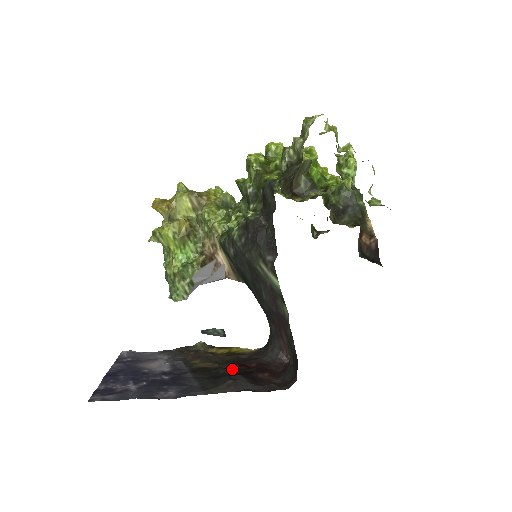
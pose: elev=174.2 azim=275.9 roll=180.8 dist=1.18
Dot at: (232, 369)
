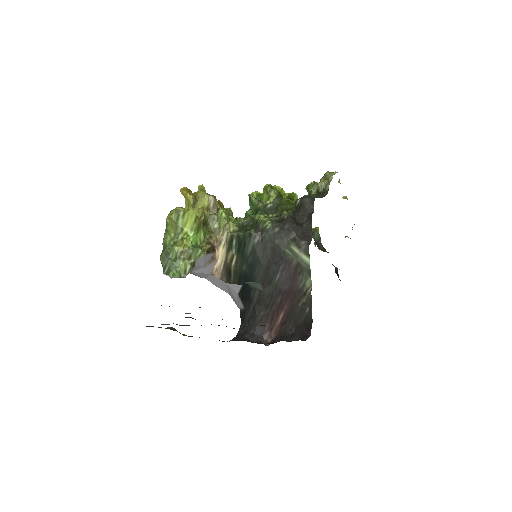
Dot at: occluded
